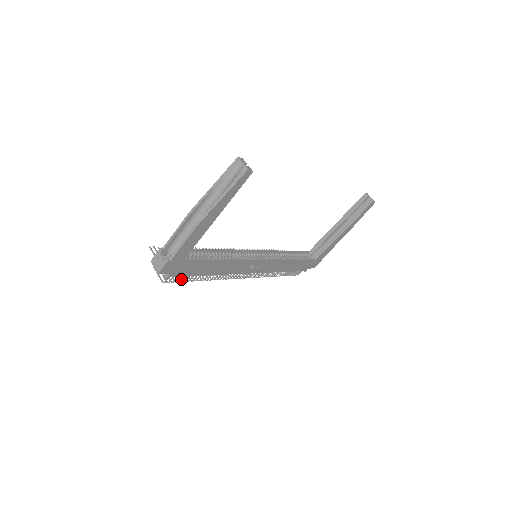
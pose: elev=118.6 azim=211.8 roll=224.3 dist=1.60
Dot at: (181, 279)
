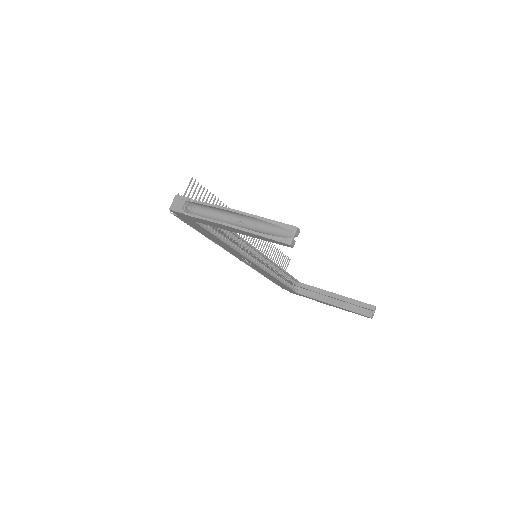
Dot at: occluded
